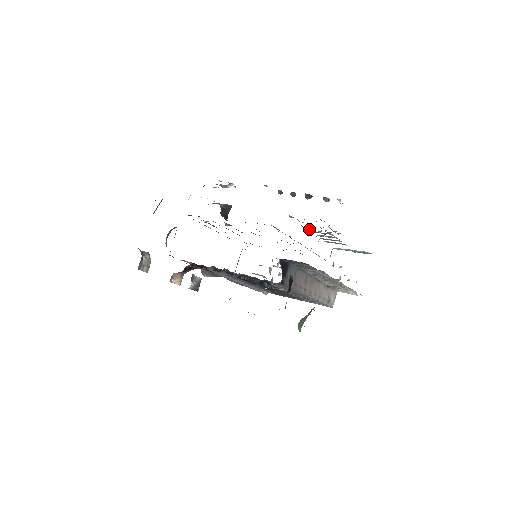
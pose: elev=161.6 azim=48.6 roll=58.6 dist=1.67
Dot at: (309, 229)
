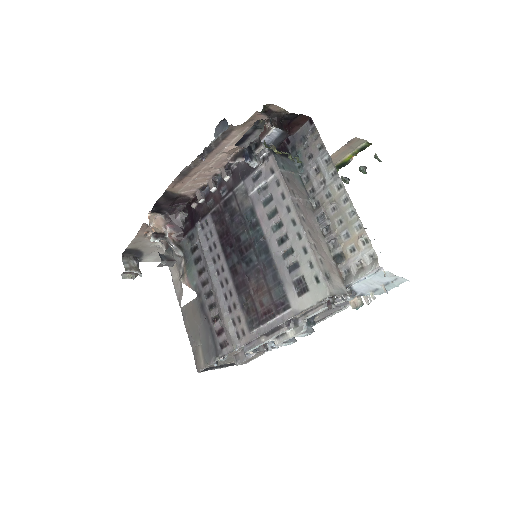
Dot at: occluded
